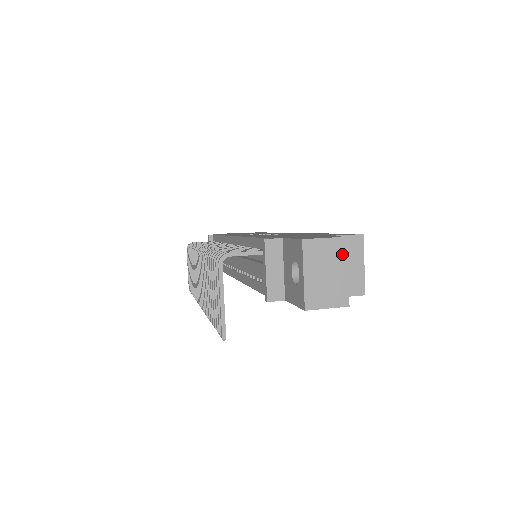
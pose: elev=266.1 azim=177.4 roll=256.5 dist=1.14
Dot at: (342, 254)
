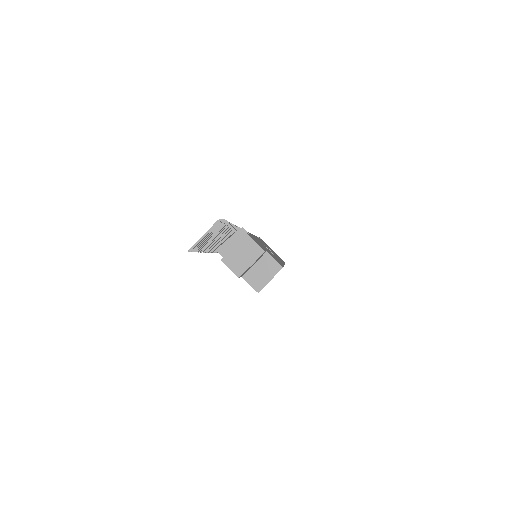
Dot at: (256, 255)
